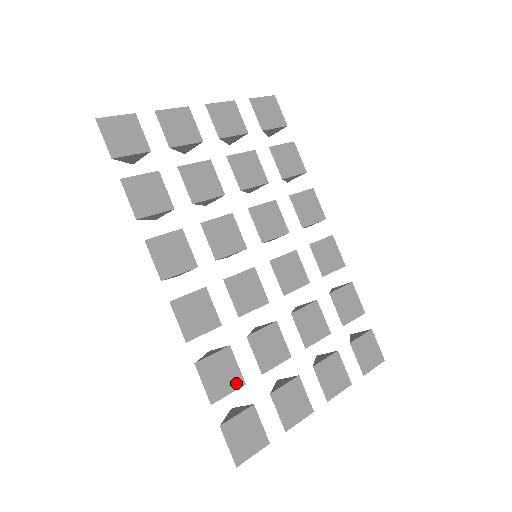
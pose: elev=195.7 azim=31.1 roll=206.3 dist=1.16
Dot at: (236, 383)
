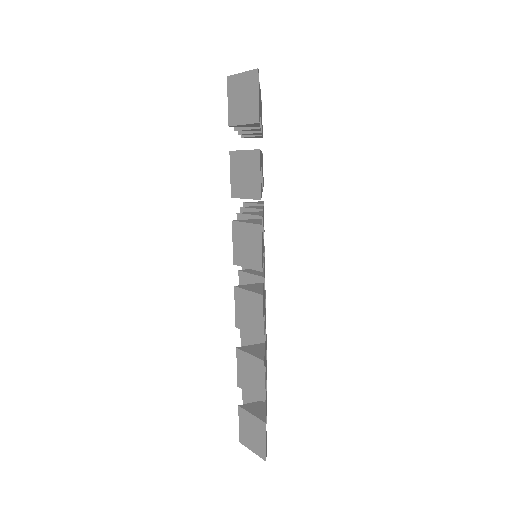
Dot at: occluded
